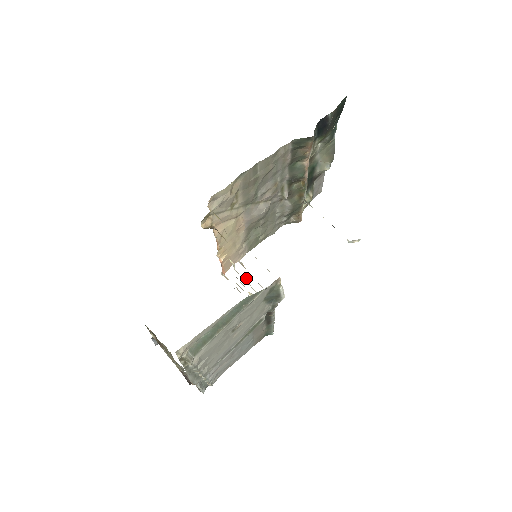
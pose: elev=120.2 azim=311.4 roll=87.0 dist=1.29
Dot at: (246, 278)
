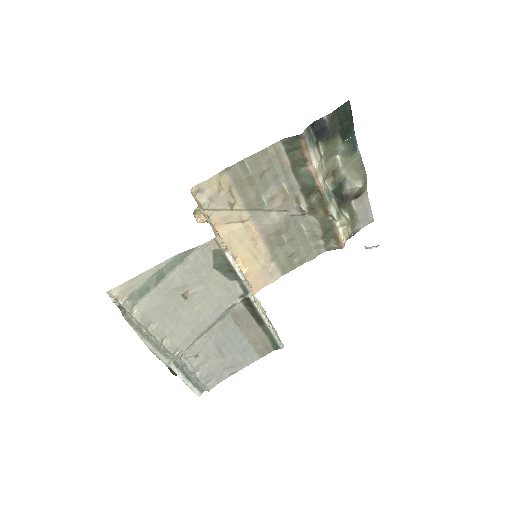
Dot at: occluded
